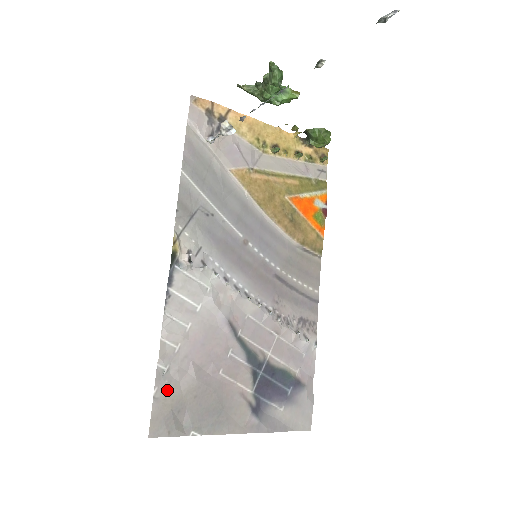
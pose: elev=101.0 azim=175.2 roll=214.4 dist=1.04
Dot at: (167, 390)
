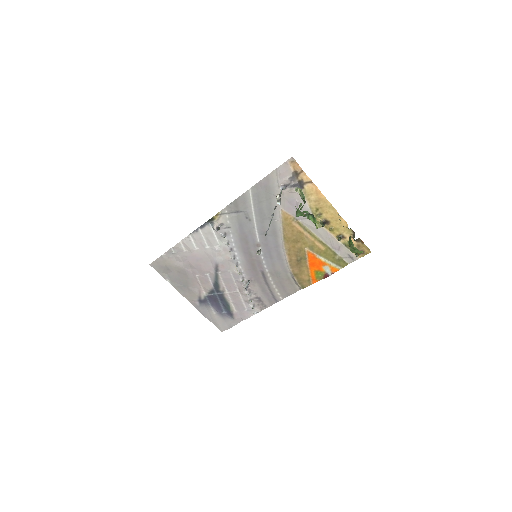
Dot at: (169, 259)
